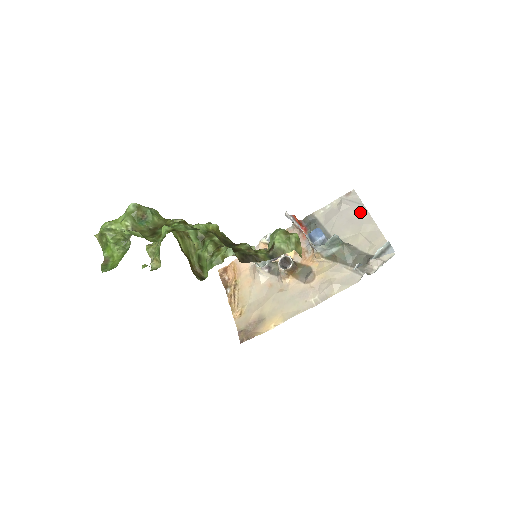
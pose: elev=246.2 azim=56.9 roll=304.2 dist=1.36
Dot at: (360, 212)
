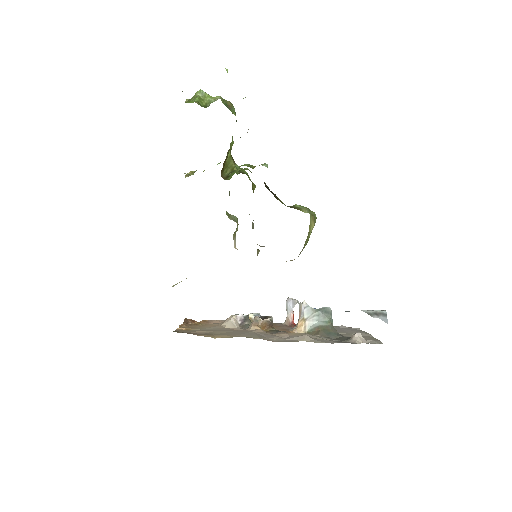
Dot at: (358, 330)
